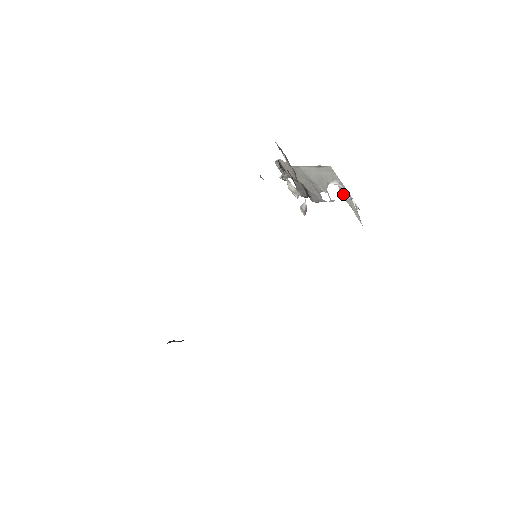
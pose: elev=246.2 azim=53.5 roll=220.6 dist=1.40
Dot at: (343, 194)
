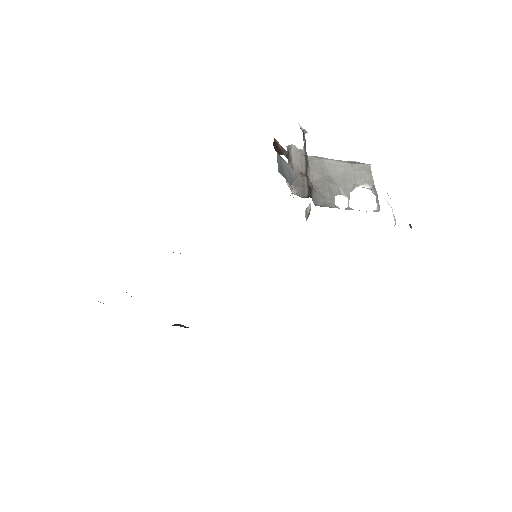
Dot at: occluded
